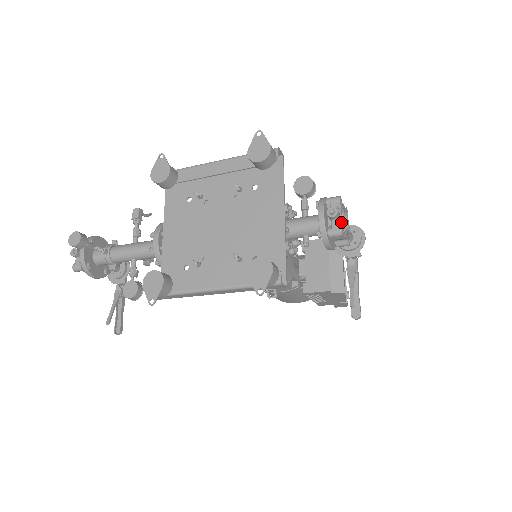
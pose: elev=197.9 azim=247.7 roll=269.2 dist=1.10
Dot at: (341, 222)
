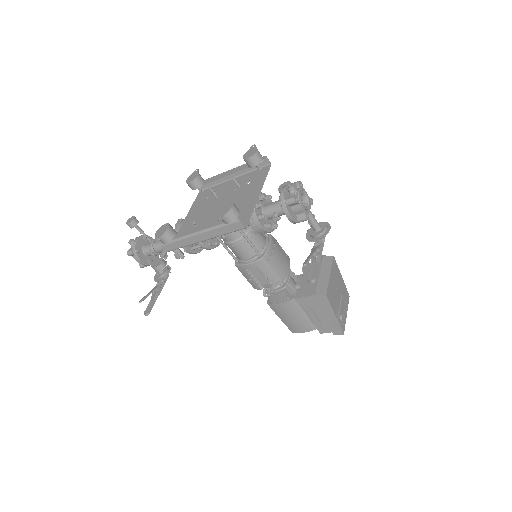
Dot at: (297, 195)
